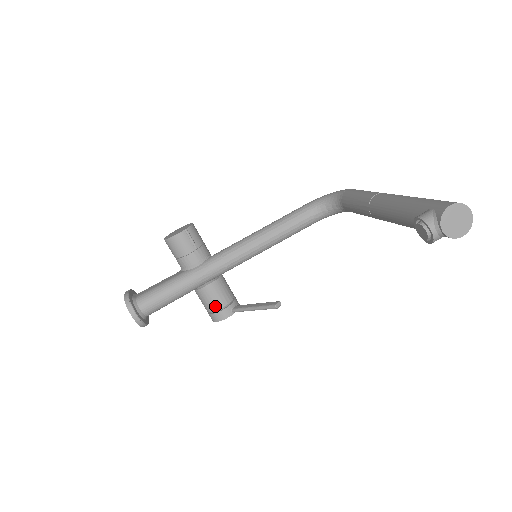
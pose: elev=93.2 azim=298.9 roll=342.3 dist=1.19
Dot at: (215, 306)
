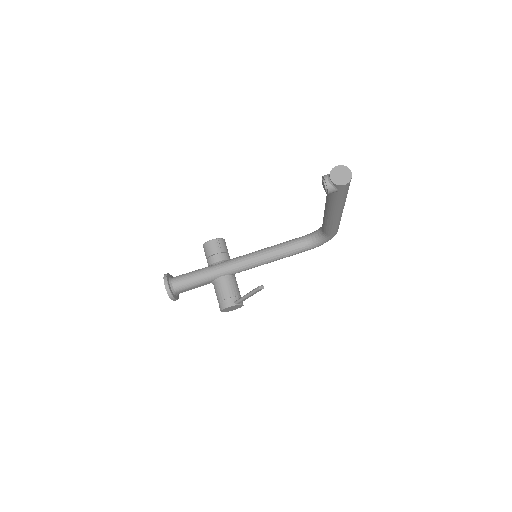
Dot at: (223, 296)
